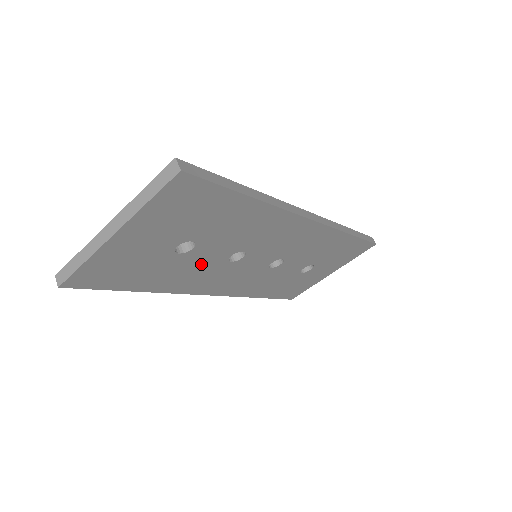
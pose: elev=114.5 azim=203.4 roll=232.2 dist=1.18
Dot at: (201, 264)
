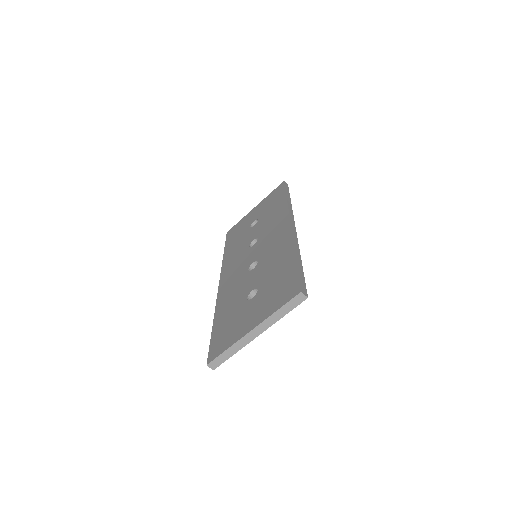
Dot at: occluded
